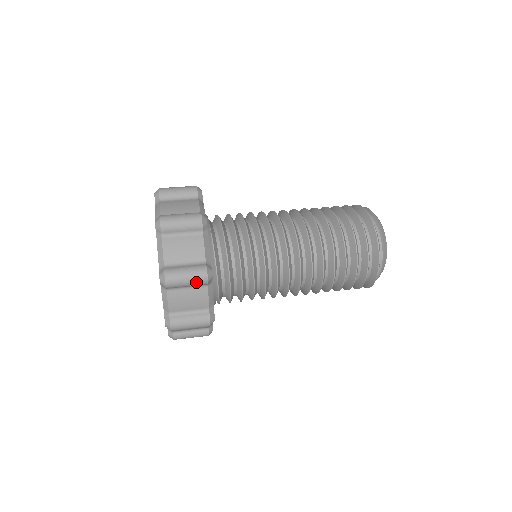
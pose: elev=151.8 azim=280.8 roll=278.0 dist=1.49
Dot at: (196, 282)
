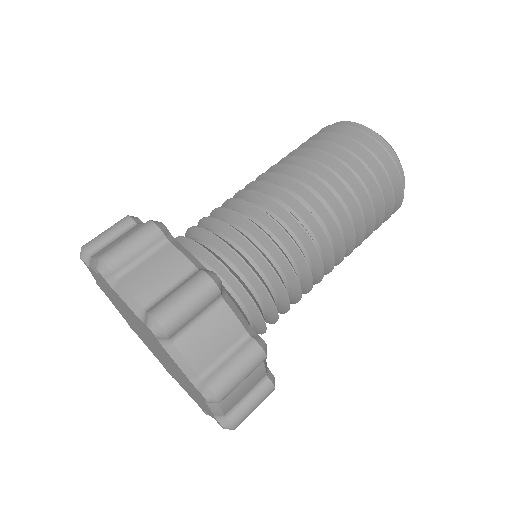
Dot at: occluded
